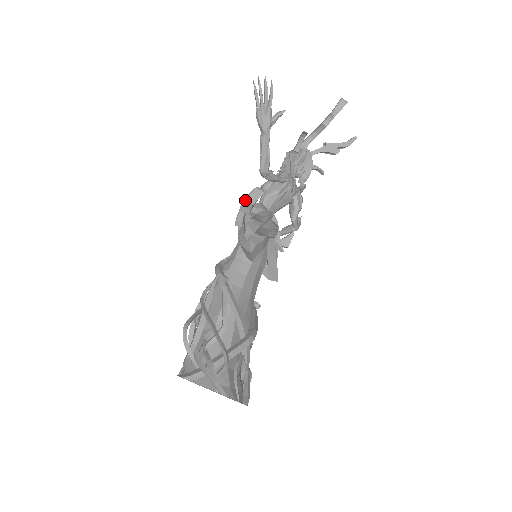
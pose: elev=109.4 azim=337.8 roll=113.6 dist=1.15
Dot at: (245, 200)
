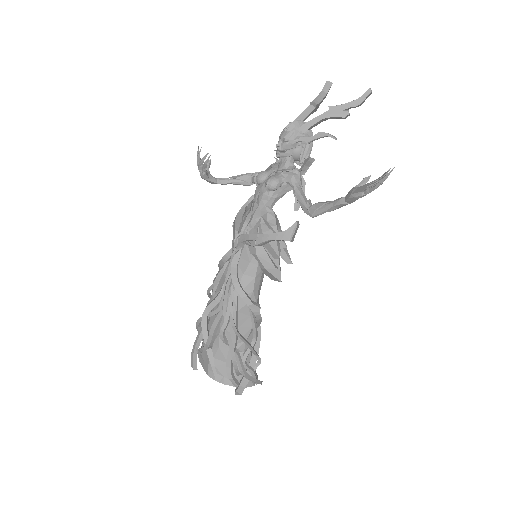
Dot at: occluded
